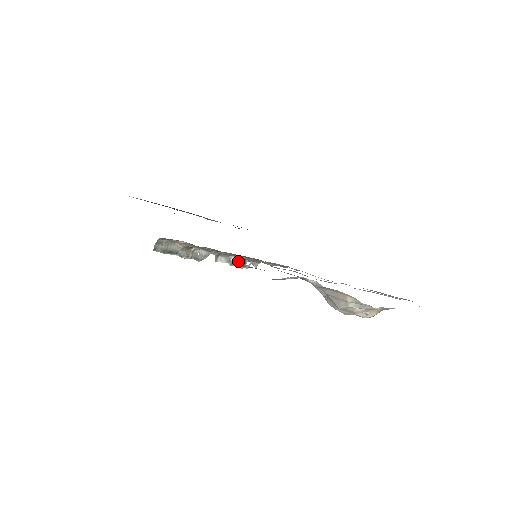
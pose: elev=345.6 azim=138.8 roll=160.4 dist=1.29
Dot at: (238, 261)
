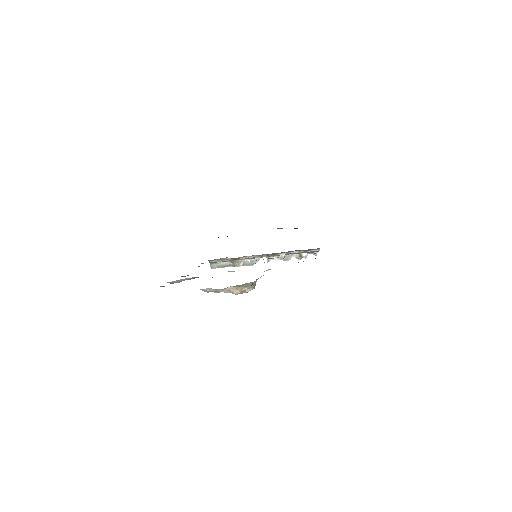
Dot at: (293, 255)
